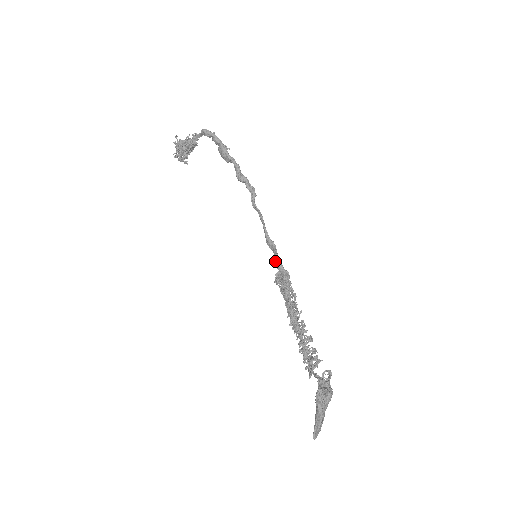
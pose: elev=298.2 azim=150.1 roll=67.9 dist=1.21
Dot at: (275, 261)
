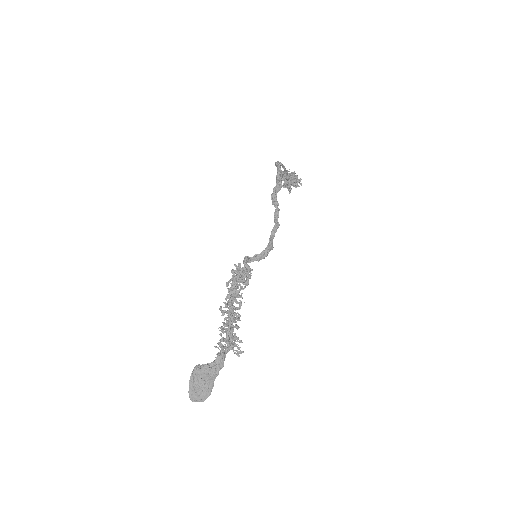
Dot at: (246, 256)
